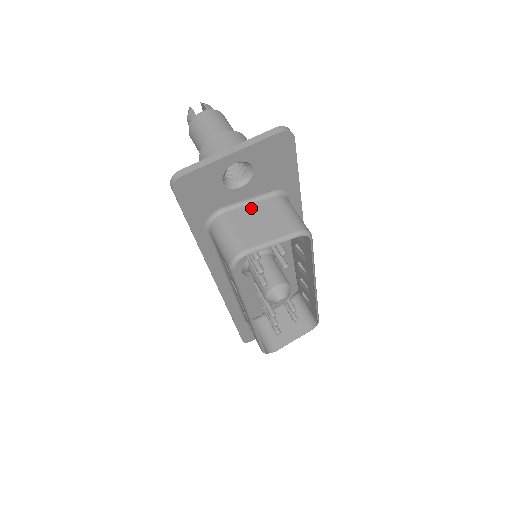
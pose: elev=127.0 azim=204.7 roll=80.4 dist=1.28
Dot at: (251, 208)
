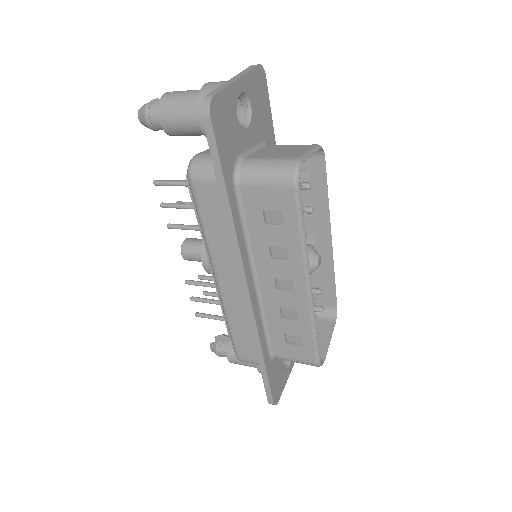
Dot at: (262, 151)
